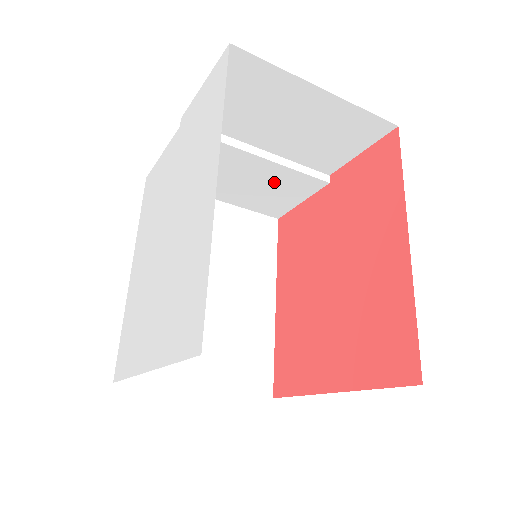
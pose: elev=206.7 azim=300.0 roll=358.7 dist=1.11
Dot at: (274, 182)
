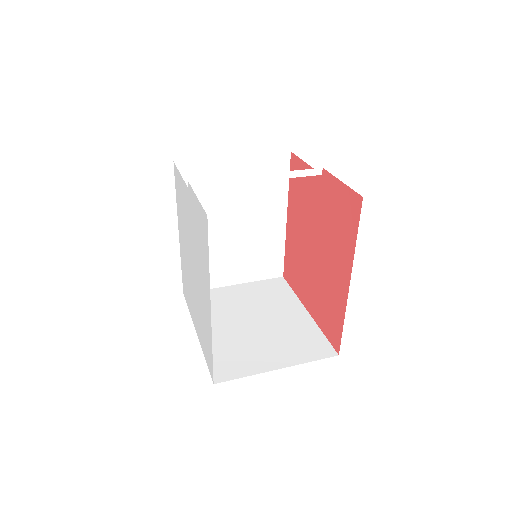
Dot at: occluded
